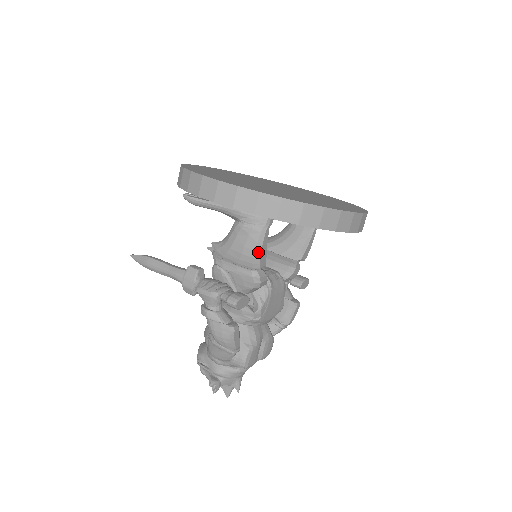
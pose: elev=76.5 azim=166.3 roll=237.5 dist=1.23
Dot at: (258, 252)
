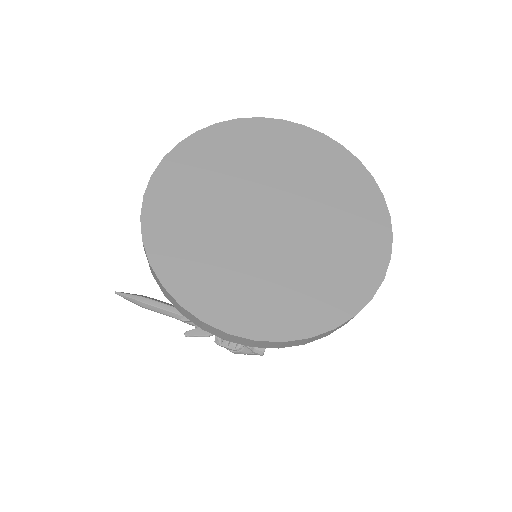
Dot at: occluded
